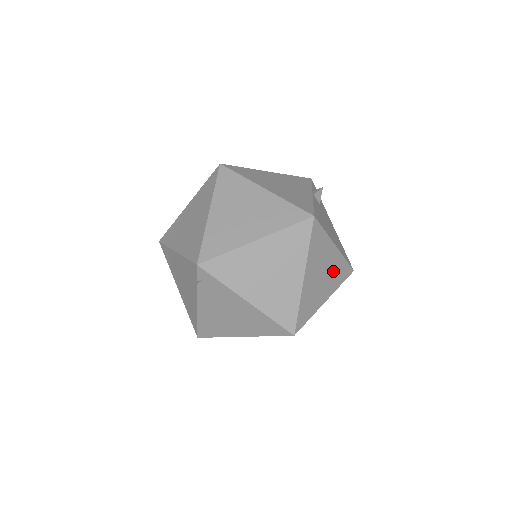
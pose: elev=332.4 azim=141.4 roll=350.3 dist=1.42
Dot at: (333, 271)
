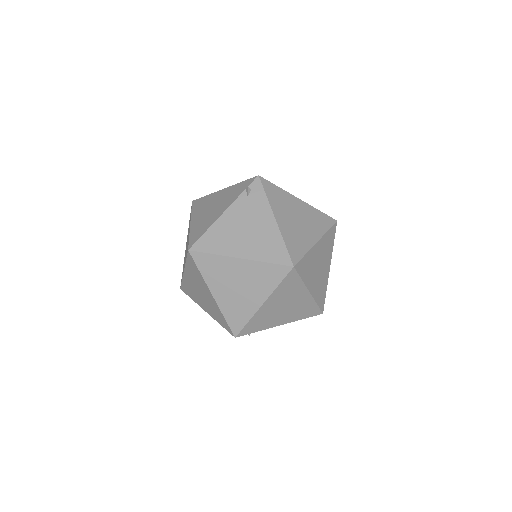
Dot at: (321, 281)
